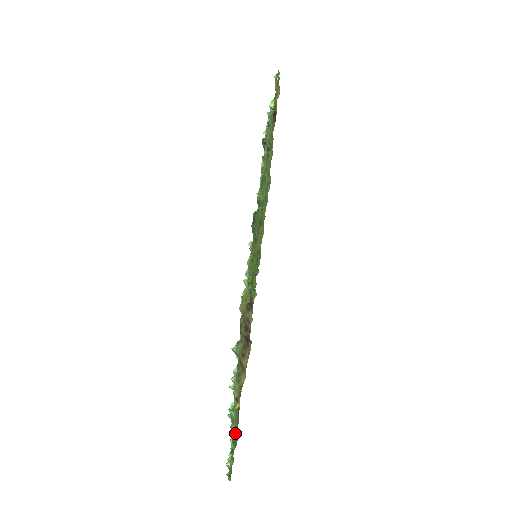
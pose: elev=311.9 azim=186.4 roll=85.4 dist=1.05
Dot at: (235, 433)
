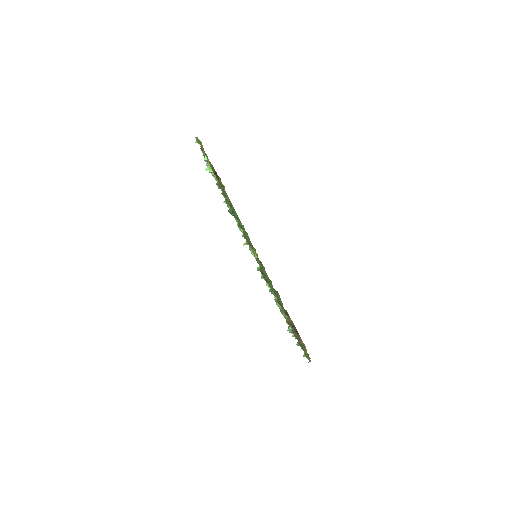
Dot at: occluded
